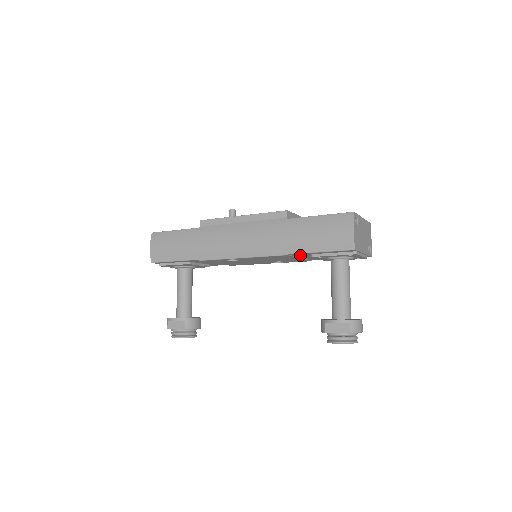
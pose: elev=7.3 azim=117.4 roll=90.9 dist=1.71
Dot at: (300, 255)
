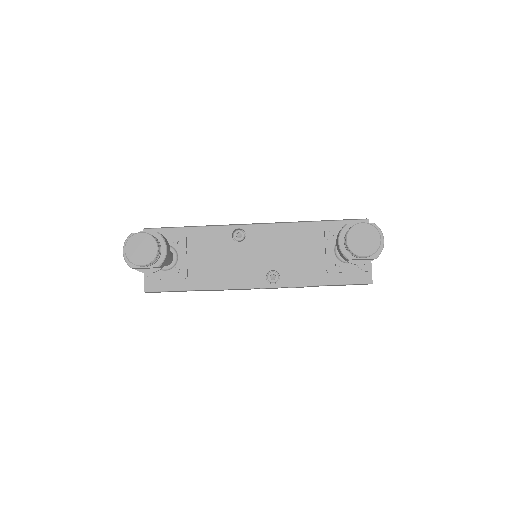
Dot at: (312, 235)
